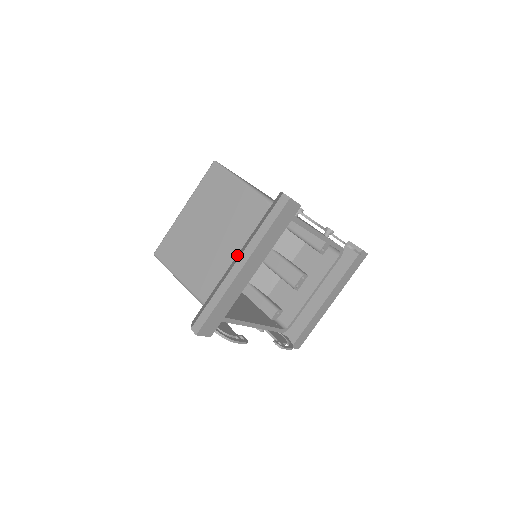
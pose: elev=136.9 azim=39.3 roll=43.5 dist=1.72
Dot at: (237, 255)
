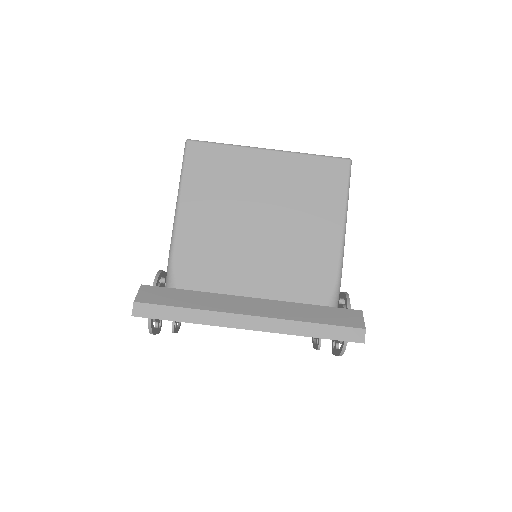
Dot at: (258, 299)
